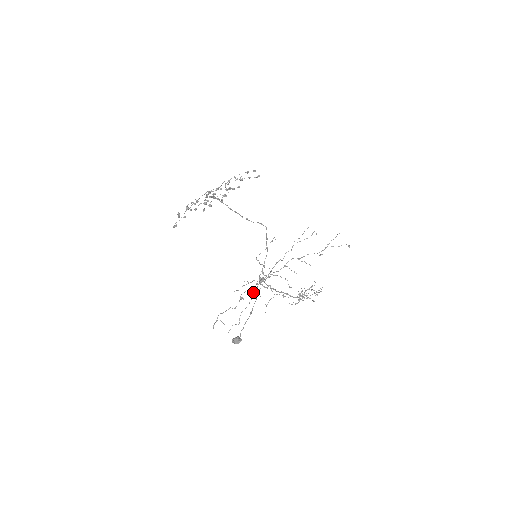
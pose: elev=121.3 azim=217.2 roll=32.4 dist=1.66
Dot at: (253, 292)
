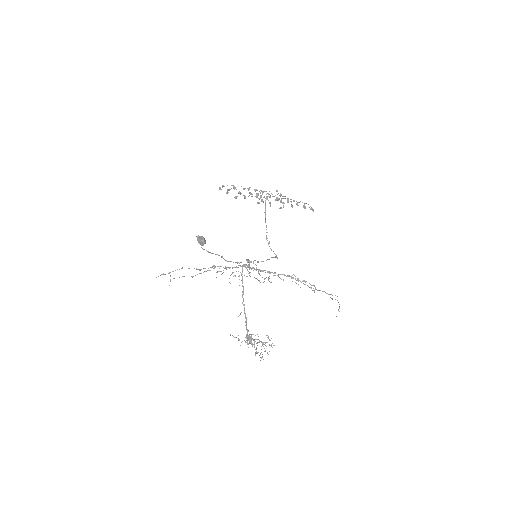
Dot at: (230, 267)
